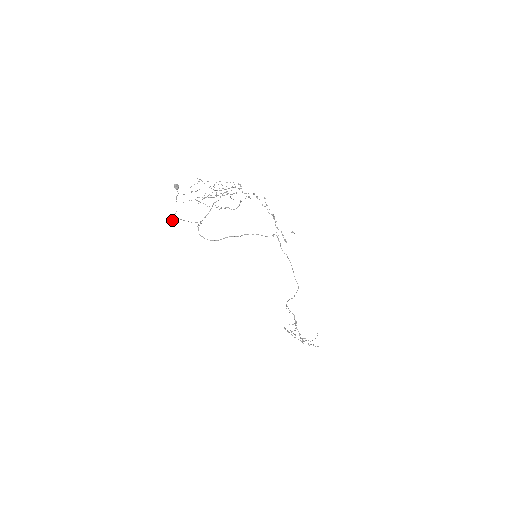
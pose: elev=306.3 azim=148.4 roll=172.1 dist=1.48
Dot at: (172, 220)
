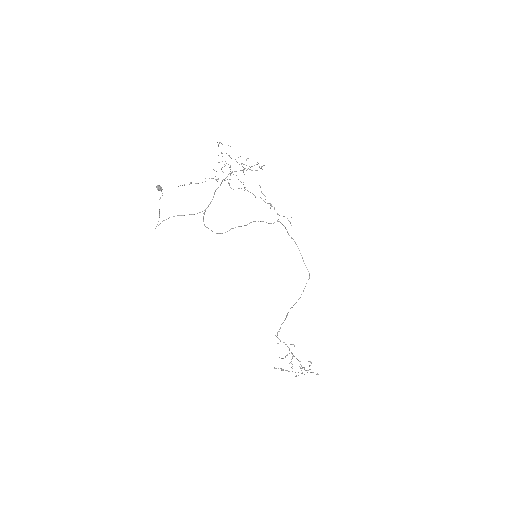
Dot at: (164, 220)
